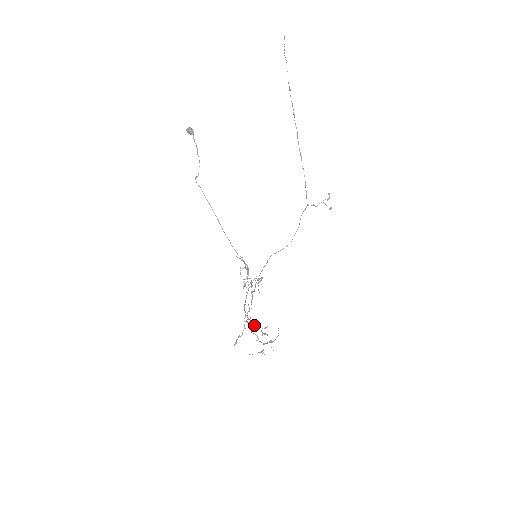
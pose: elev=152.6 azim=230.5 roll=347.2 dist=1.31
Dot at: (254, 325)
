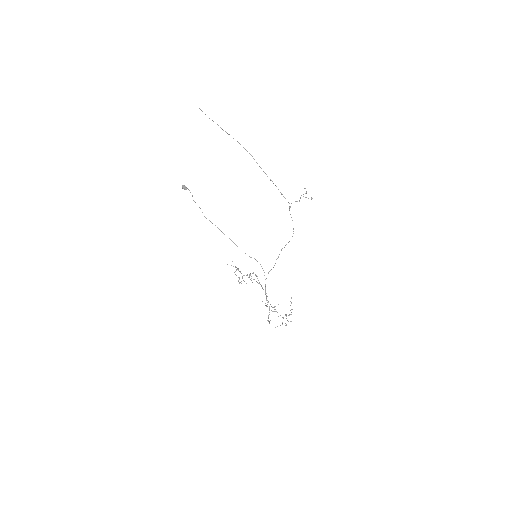
Dot at: (266, 306)
